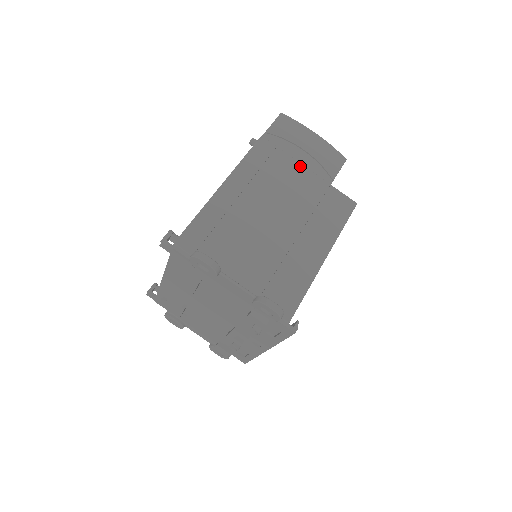
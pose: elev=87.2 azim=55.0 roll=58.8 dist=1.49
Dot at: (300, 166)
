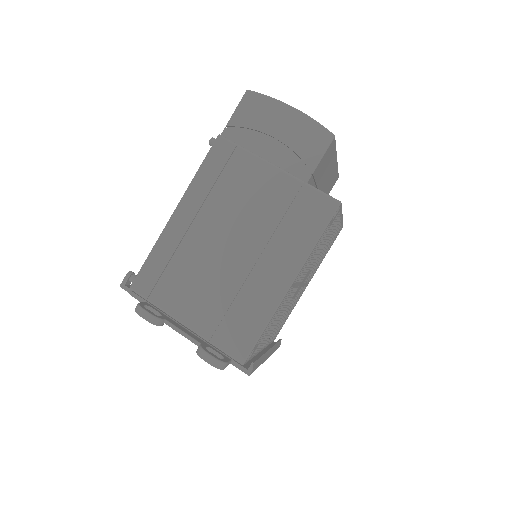
Dot at: (265, 166)
